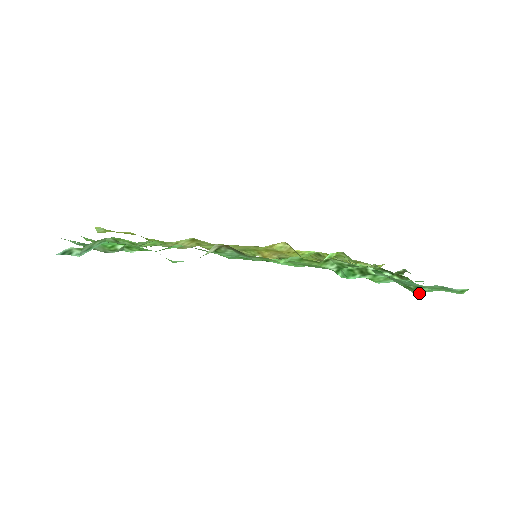
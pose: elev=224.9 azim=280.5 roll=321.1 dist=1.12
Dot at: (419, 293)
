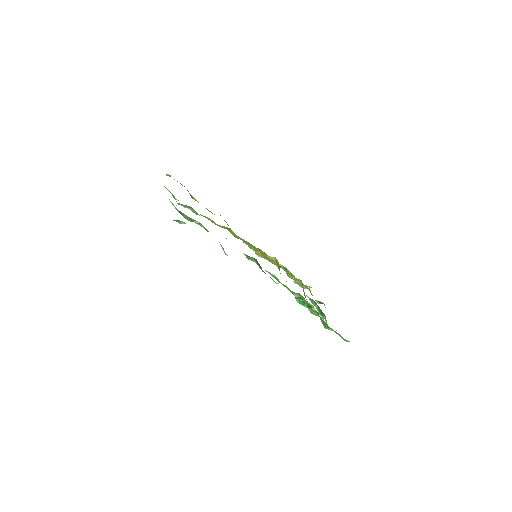
Dot at: (326, 328)
